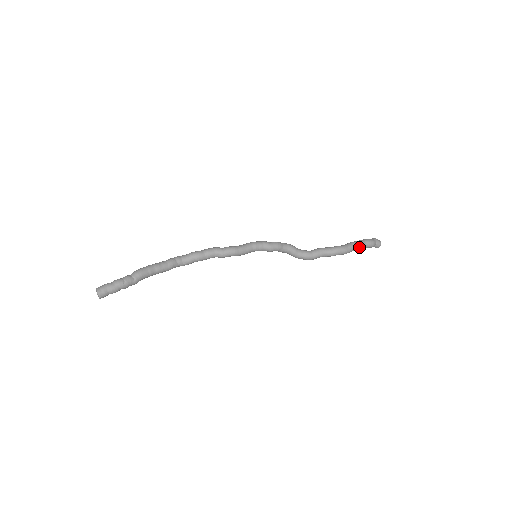
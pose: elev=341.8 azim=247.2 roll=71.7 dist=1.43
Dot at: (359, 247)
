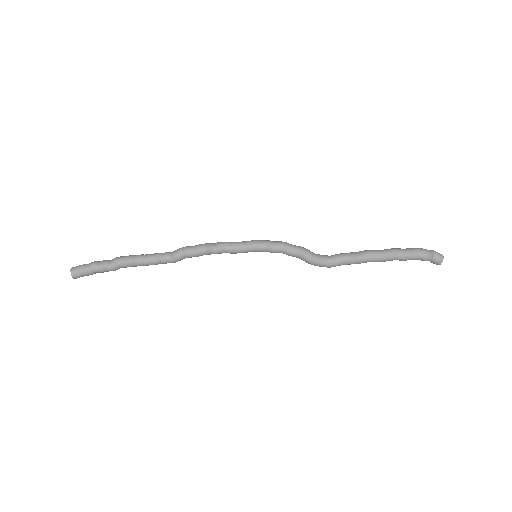
Dot at: (401, 254)
